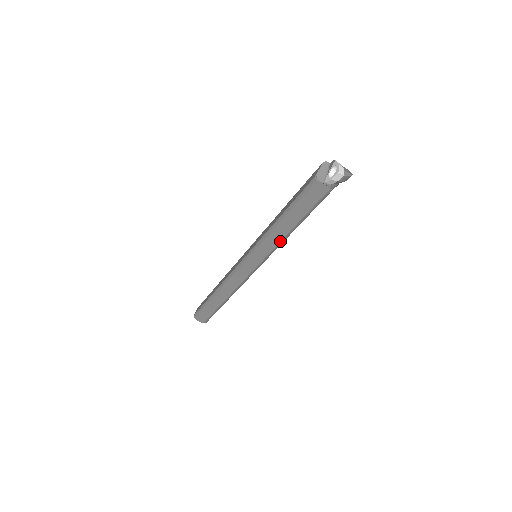
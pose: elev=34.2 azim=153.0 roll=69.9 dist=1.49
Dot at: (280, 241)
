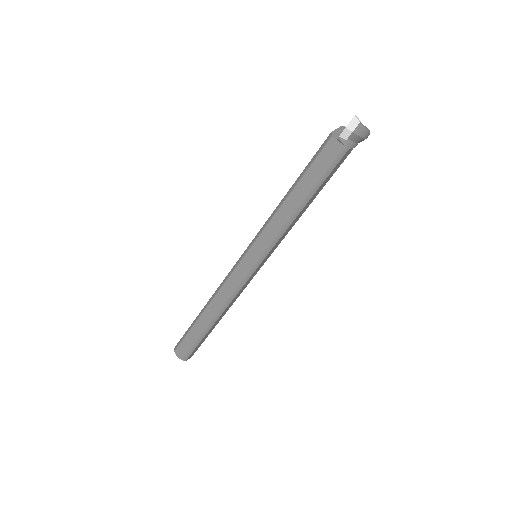
Dot at: (284, 225)
